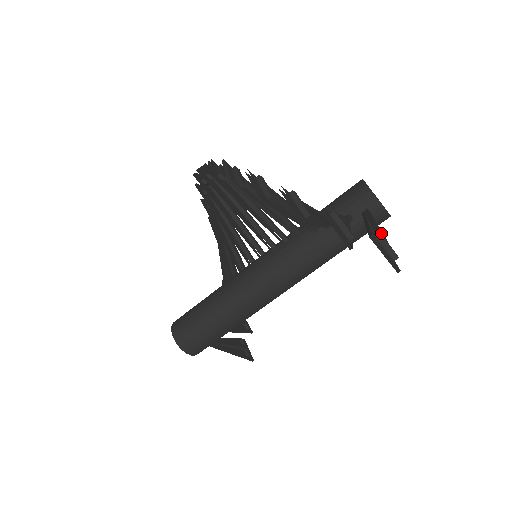
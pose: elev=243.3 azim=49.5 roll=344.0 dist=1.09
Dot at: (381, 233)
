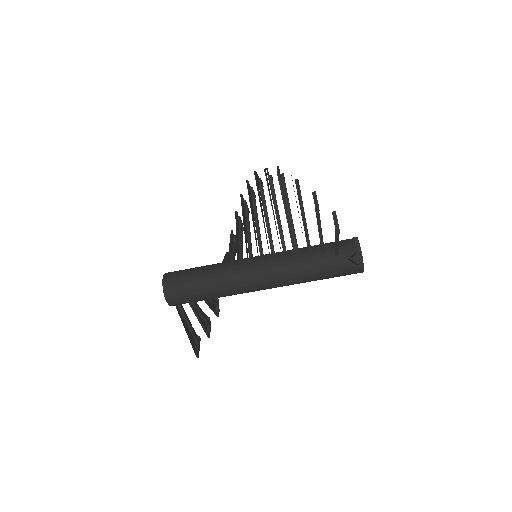
Dot at: occluded
